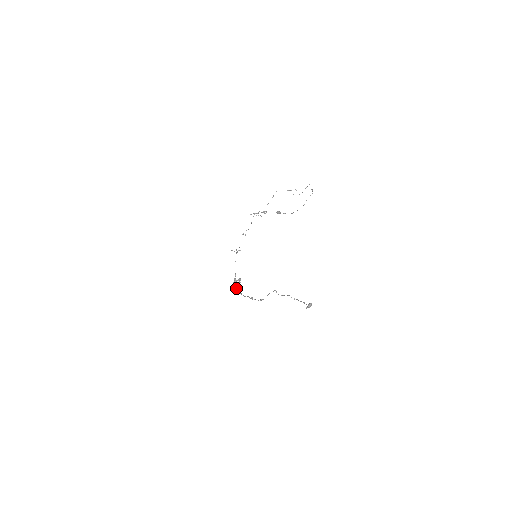
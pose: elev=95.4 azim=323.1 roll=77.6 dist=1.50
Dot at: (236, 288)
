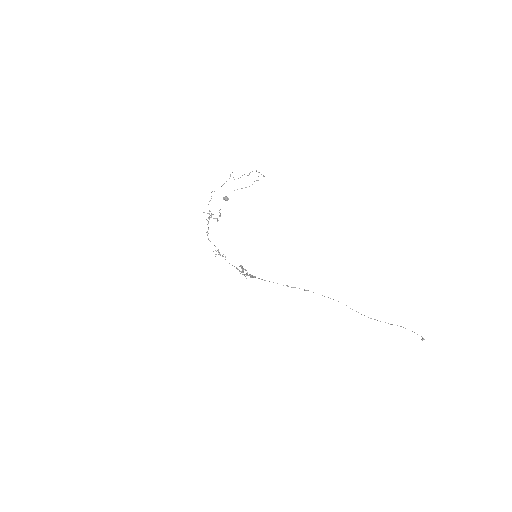
Dot at: occluded
